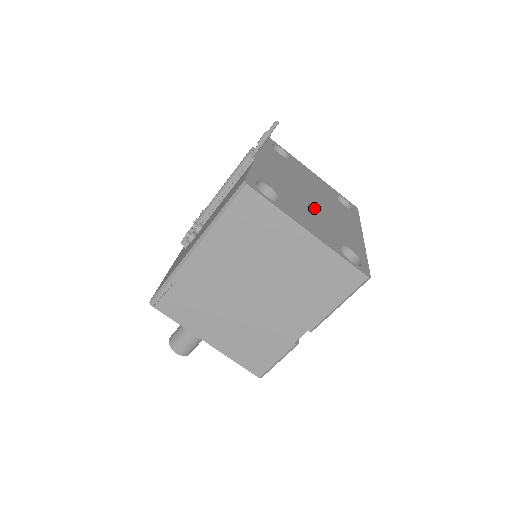
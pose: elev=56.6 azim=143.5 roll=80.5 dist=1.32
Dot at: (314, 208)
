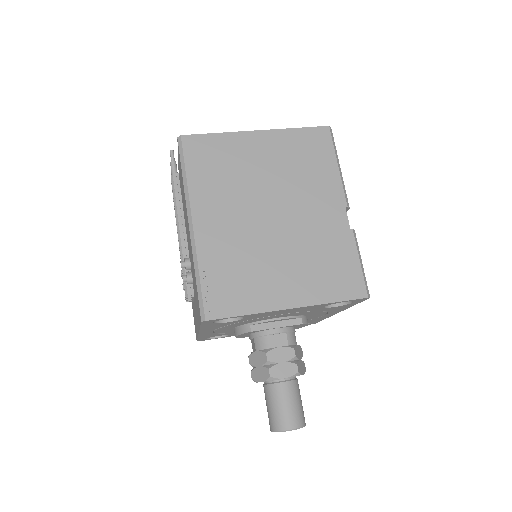
Dot at: occluded
